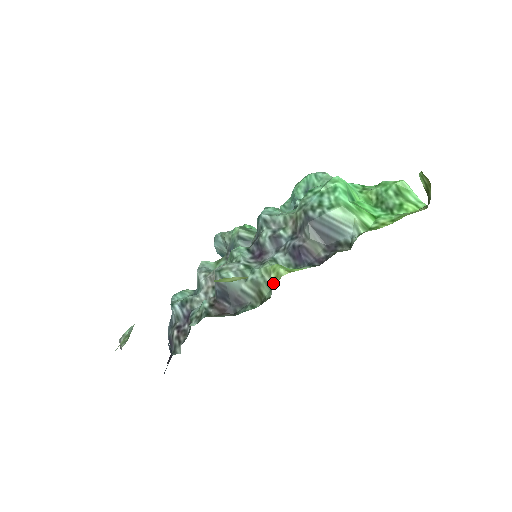
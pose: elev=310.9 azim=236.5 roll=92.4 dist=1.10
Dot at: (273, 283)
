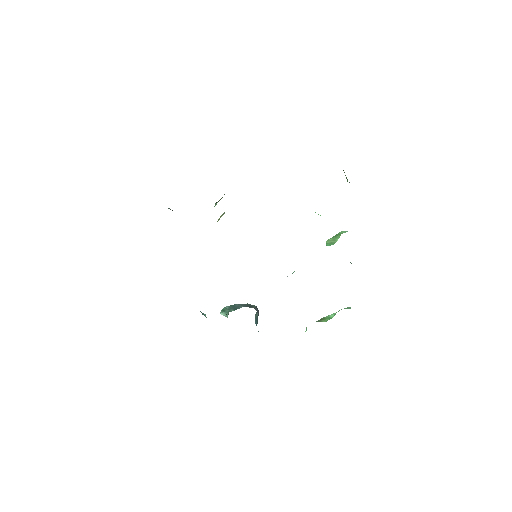
Dot at: occluded
